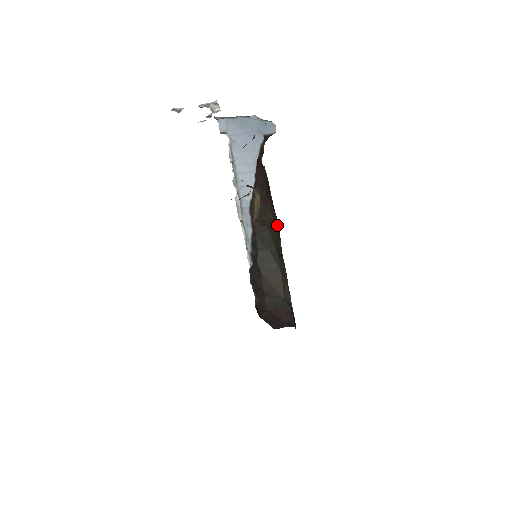
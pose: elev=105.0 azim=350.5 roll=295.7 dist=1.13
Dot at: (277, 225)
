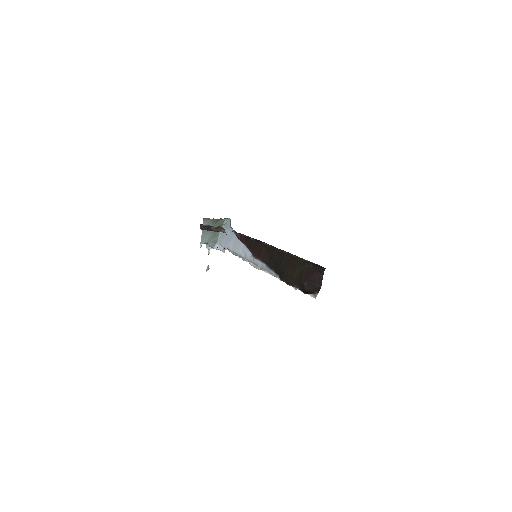
Dot at: (266, 244)
